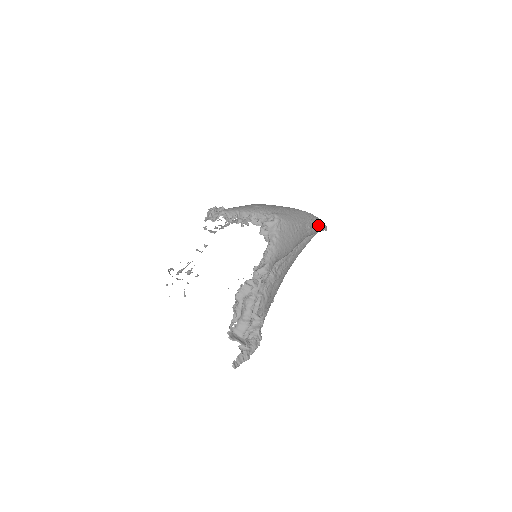
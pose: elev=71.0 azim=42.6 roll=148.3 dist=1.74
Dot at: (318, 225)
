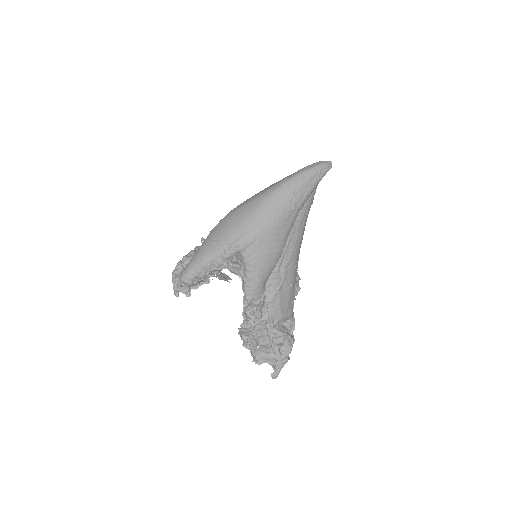
Dot at: (309, 185)
